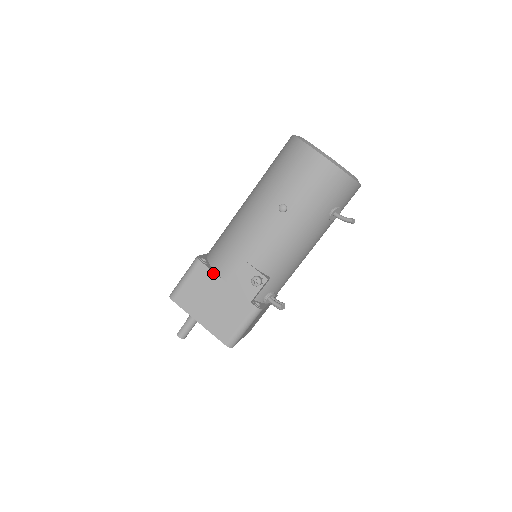
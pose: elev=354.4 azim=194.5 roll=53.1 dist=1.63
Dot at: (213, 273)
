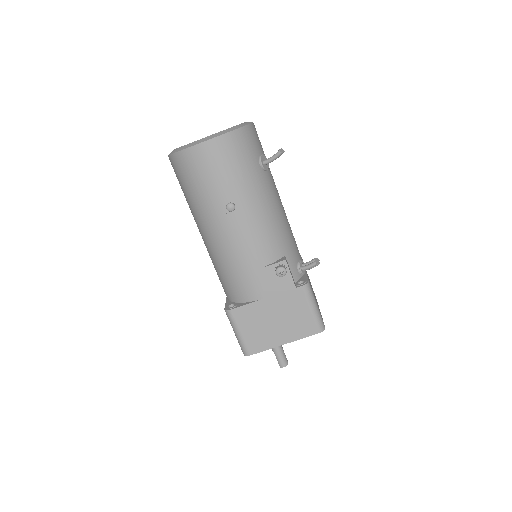
Dot at: (249, 305)
